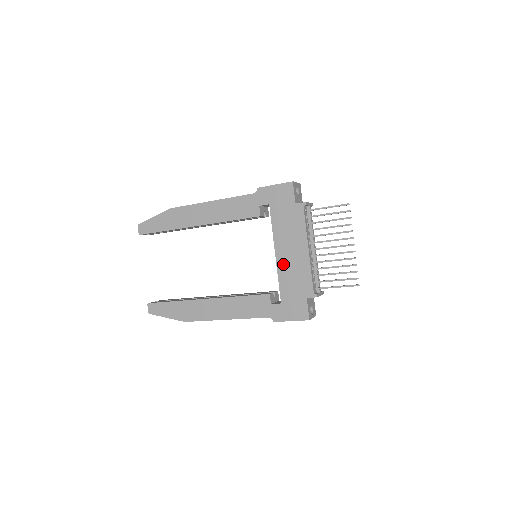
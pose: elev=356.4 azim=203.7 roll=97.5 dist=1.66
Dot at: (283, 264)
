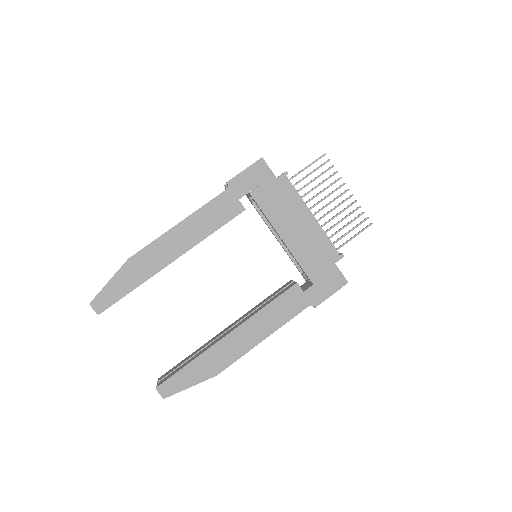
Dot at: (295, 245)
